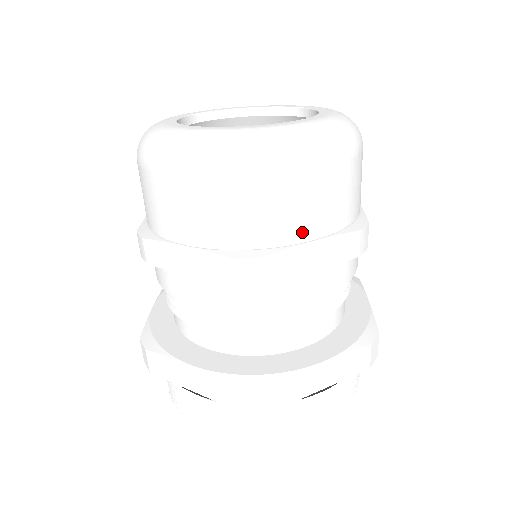
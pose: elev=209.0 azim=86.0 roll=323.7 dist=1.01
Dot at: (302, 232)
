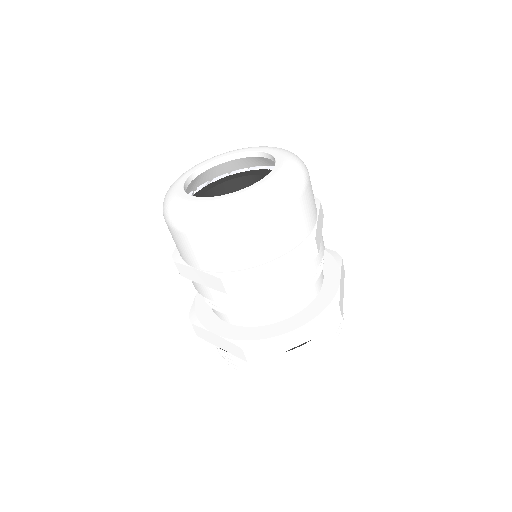
Dot at: (262, 258)
